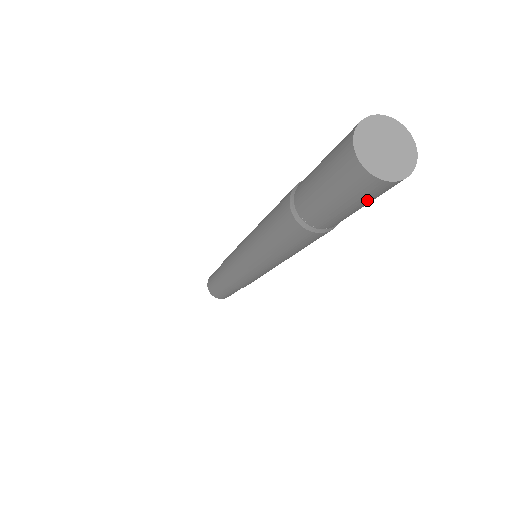
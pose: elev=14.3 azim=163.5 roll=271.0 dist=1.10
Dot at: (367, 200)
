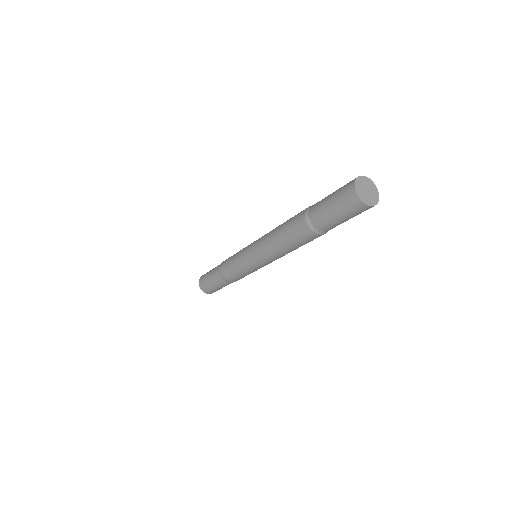
Dot at: (344, 210)
